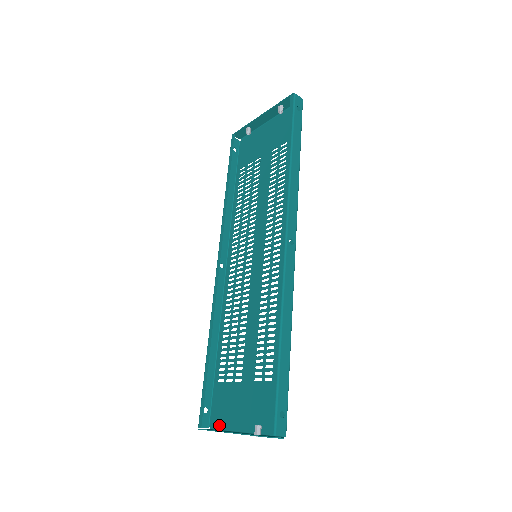
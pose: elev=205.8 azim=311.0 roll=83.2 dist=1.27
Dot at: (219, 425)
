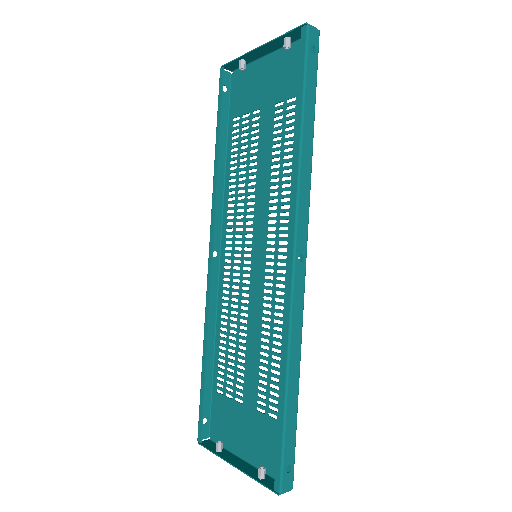
Dot at: (219, 447)
